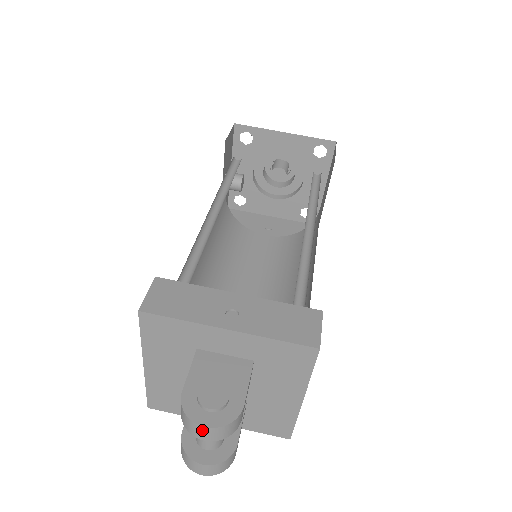
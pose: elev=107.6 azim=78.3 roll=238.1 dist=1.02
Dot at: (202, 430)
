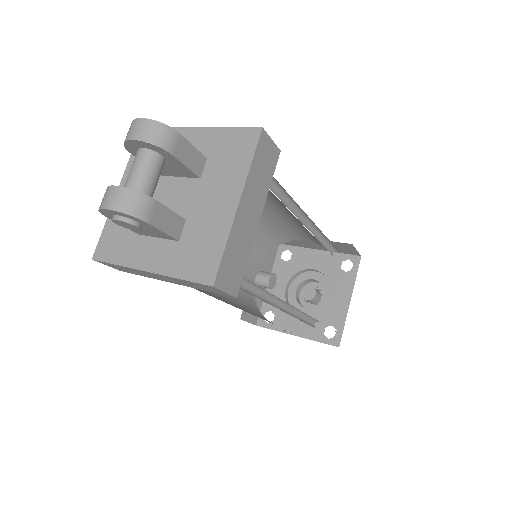
Dot at: (137, 124)
